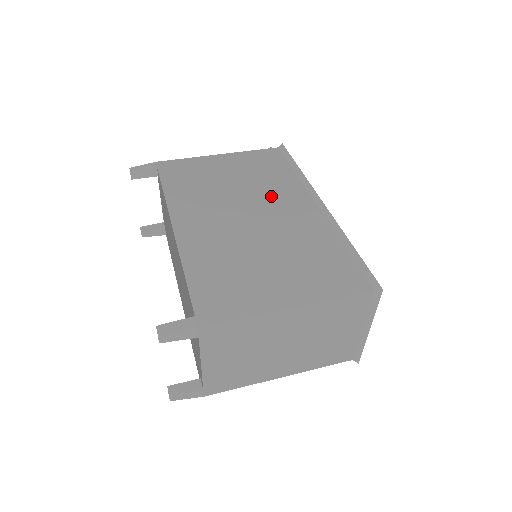
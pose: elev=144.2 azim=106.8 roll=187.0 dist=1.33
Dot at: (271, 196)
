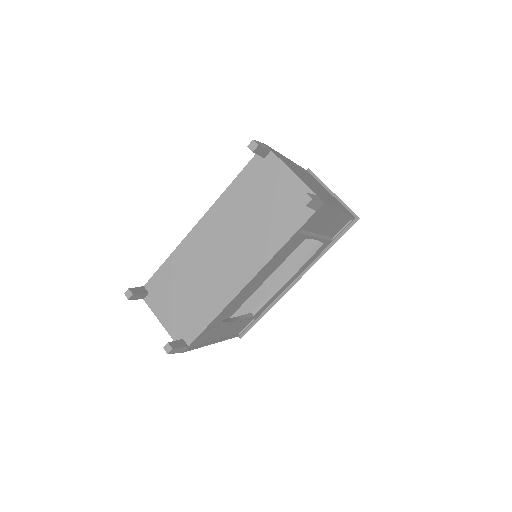
Dot at: occluded
